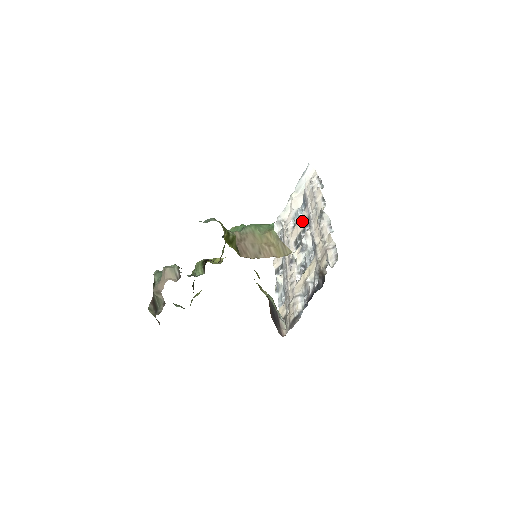
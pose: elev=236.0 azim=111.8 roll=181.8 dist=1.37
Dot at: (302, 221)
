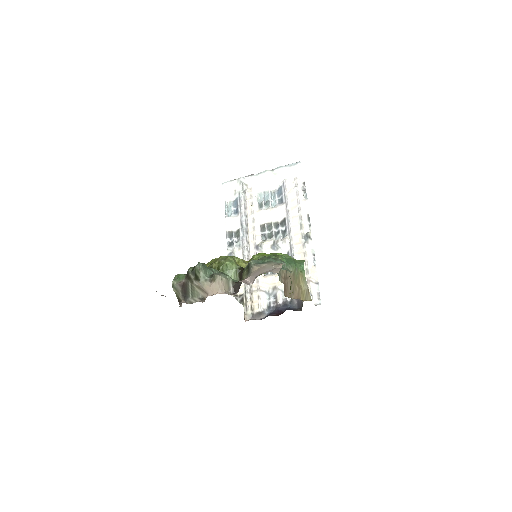
Dot at: (276, 215)
